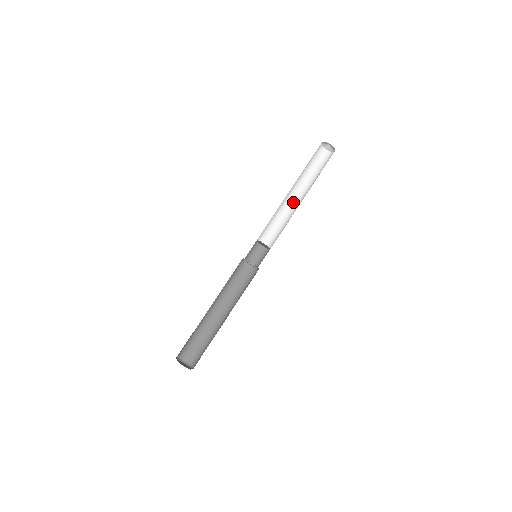
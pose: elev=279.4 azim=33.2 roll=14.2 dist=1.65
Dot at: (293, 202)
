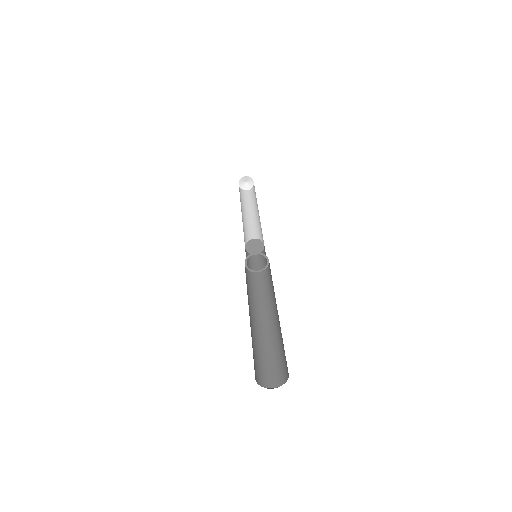
Dot at: (247, 221)
